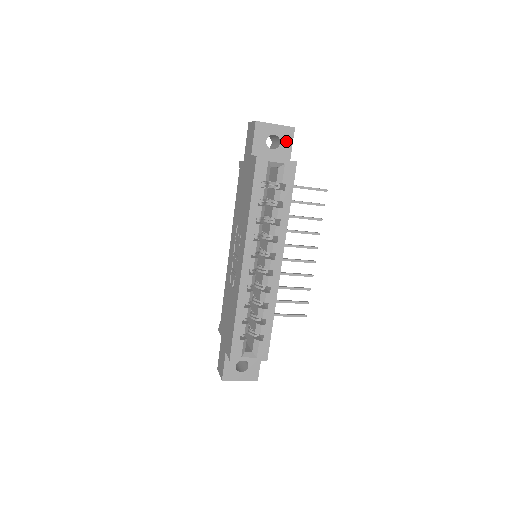
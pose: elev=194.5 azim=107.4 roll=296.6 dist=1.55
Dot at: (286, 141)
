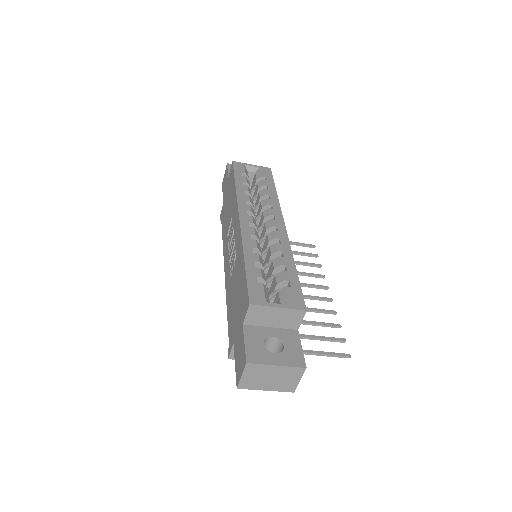
Dot at: occluded
